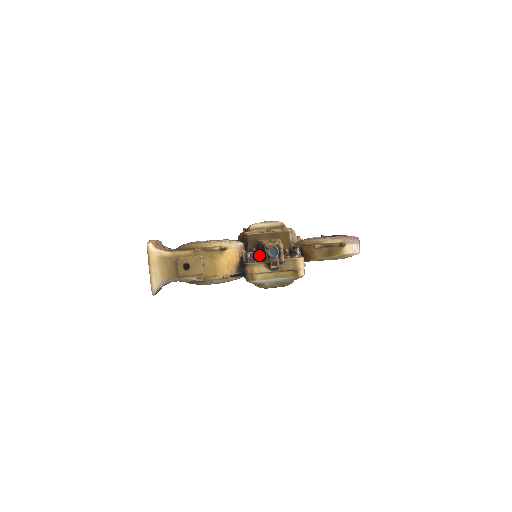
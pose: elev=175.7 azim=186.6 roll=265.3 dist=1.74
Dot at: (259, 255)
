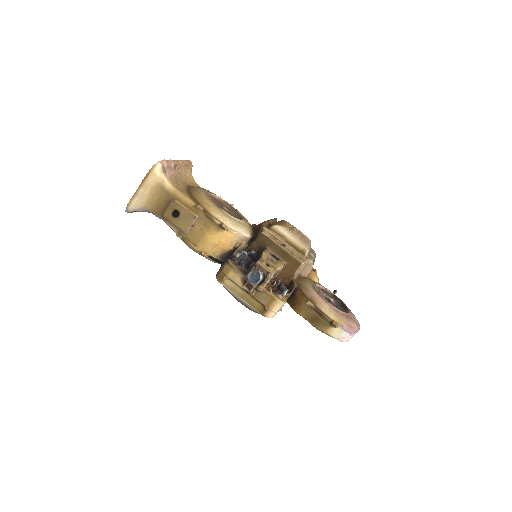
Dot at: (249, 263)
